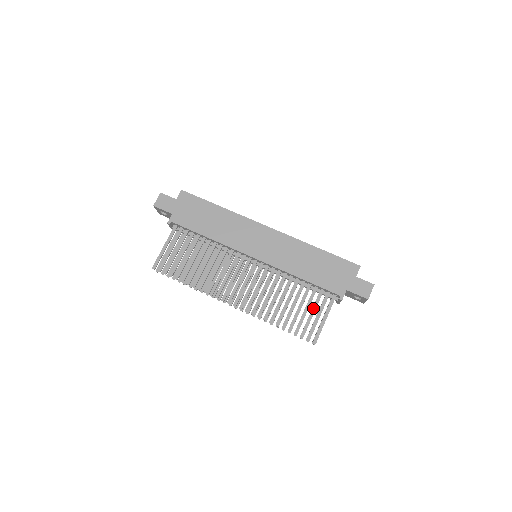
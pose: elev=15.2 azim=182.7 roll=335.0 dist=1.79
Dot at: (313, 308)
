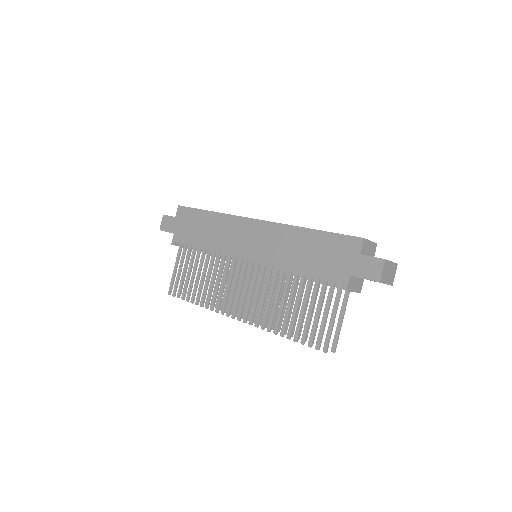
Dot at: (317, 307)
